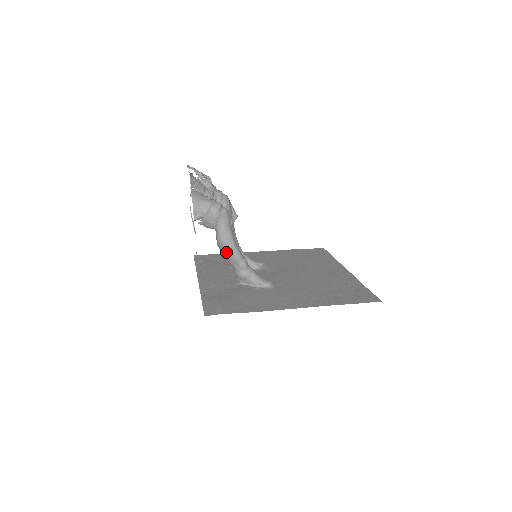
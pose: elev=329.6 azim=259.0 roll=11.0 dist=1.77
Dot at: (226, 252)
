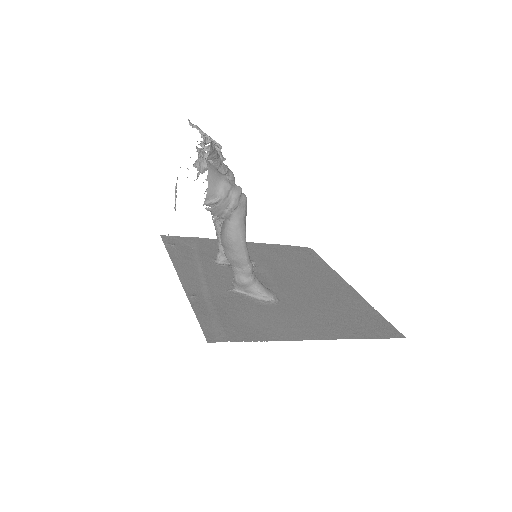
Dot at: (232, 251)
